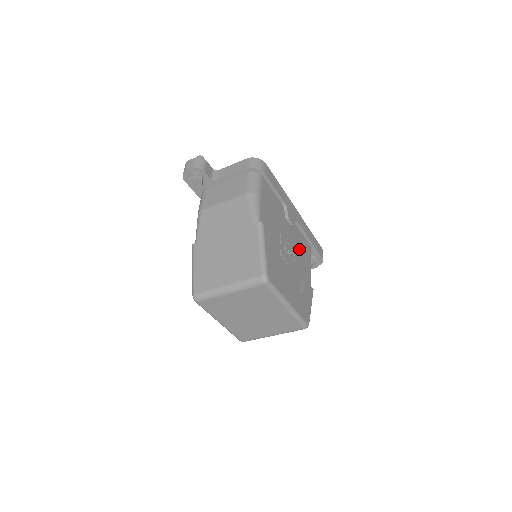
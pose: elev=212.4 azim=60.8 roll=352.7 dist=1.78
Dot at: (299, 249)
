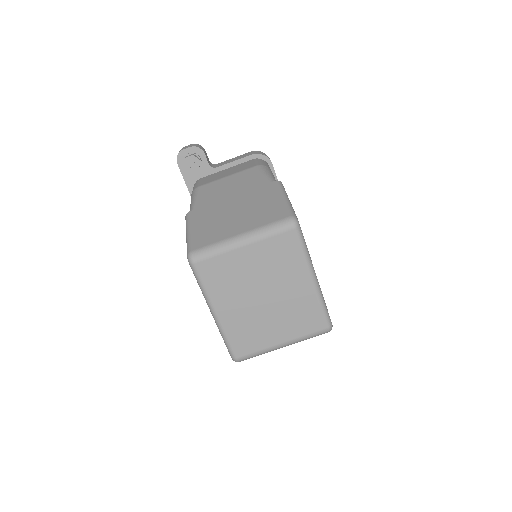
Dot at: occluded
